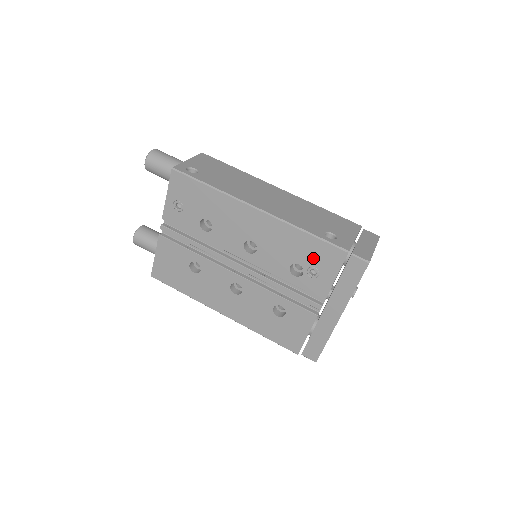
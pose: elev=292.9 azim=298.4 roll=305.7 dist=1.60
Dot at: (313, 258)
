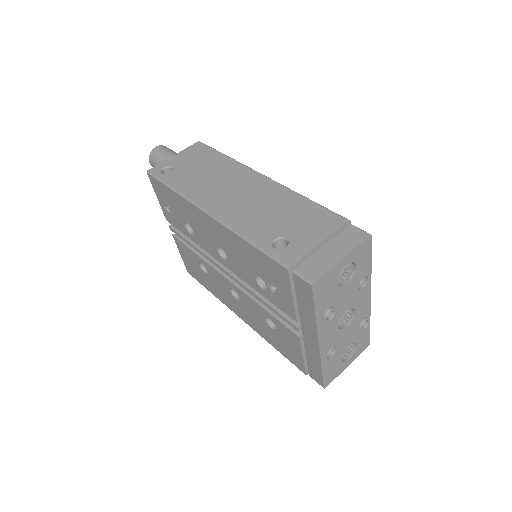
Dot at: (266, 272)
